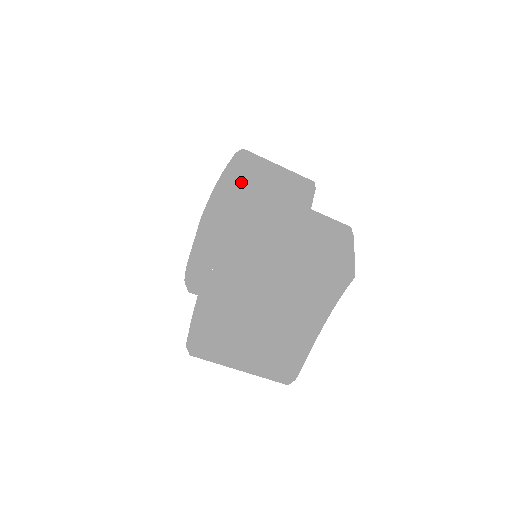
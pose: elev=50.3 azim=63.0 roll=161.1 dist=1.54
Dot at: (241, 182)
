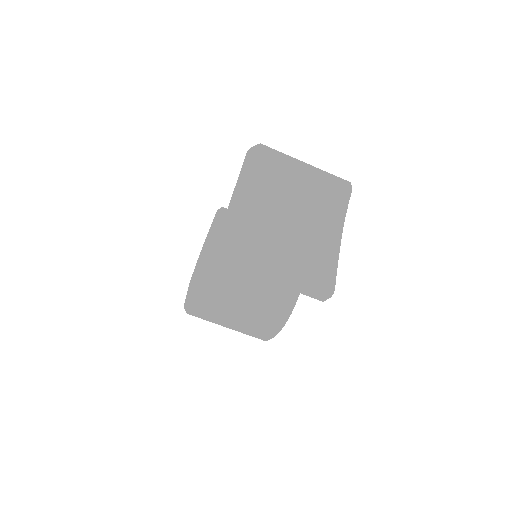
Dot at: occluded
